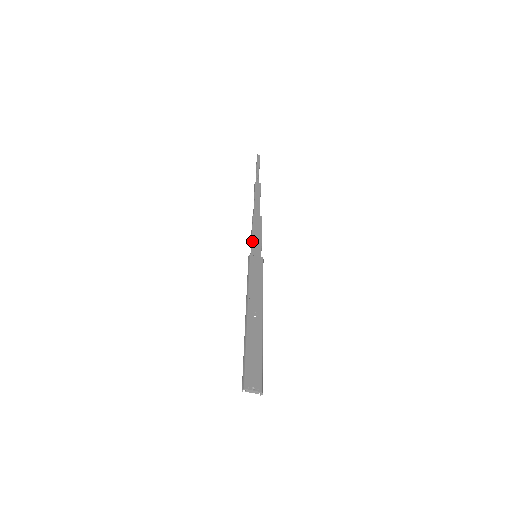
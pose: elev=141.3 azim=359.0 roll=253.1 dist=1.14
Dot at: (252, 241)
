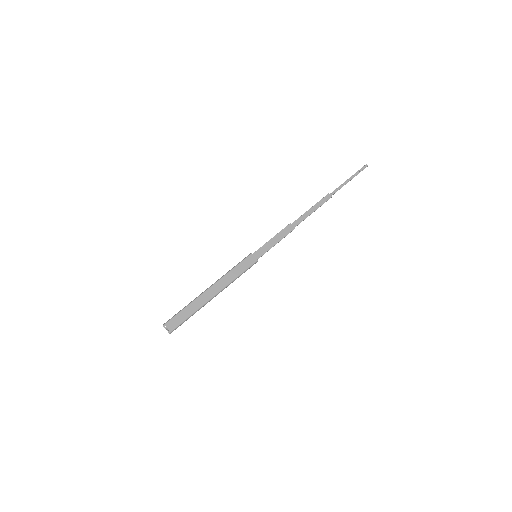
Dot at: (265, 244)
